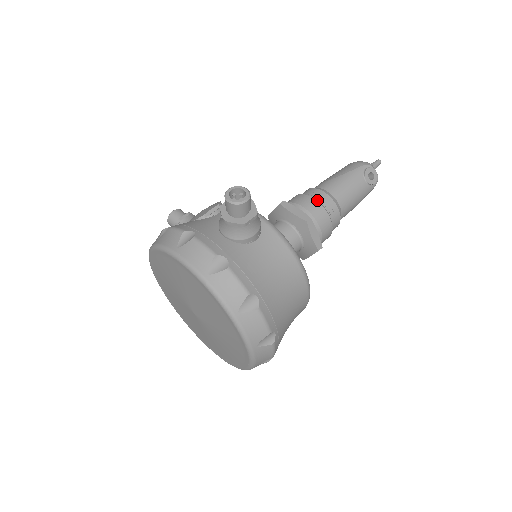
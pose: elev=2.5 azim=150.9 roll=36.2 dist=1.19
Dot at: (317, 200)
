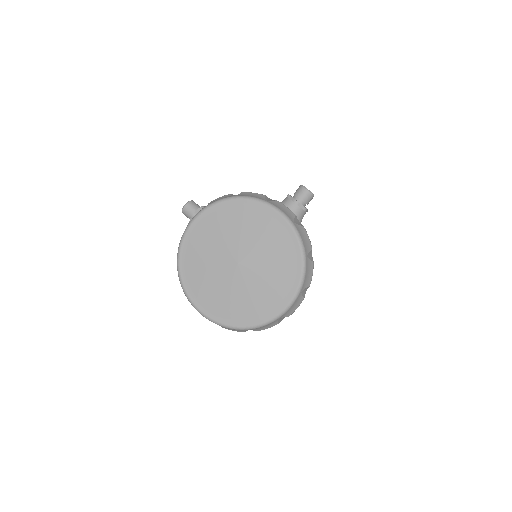
Dot at: occluded
